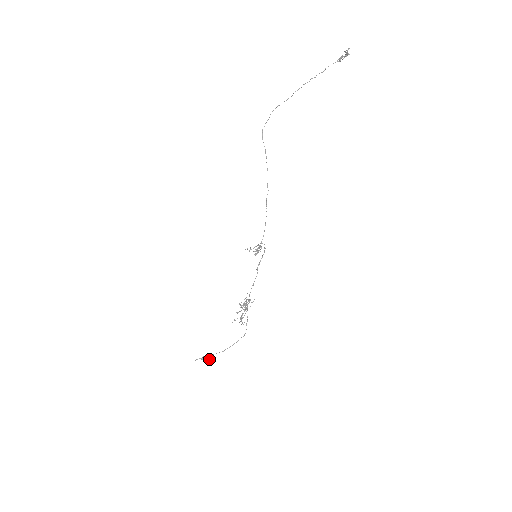
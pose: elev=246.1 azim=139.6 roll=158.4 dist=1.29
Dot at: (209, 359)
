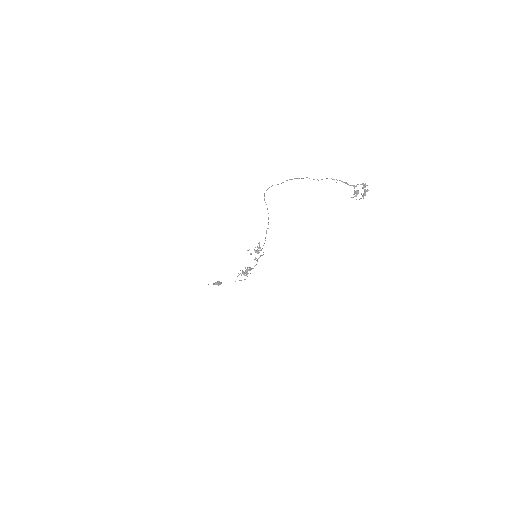
Dot at: occluded
